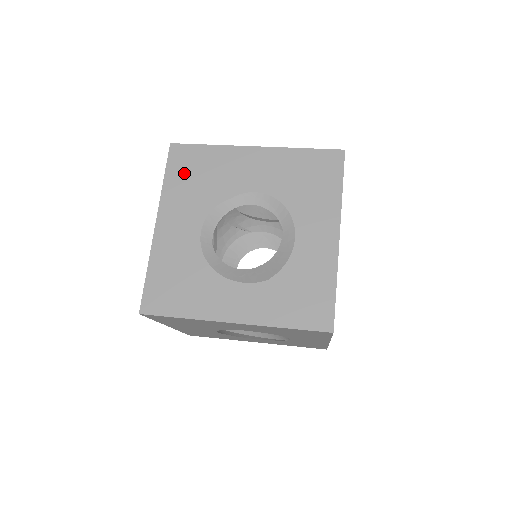
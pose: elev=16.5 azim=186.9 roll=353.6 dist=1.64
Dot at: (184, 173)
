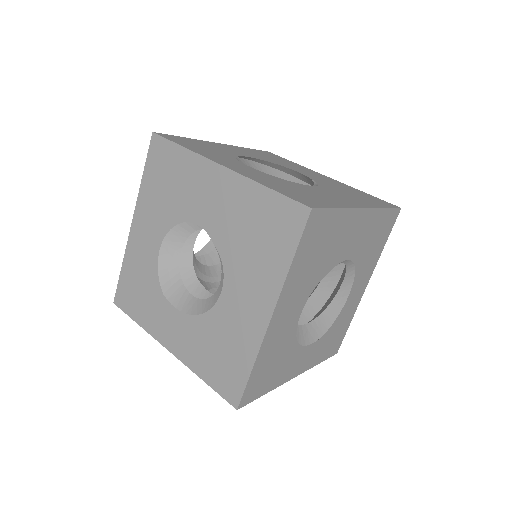
Dot at: (311, 250)
